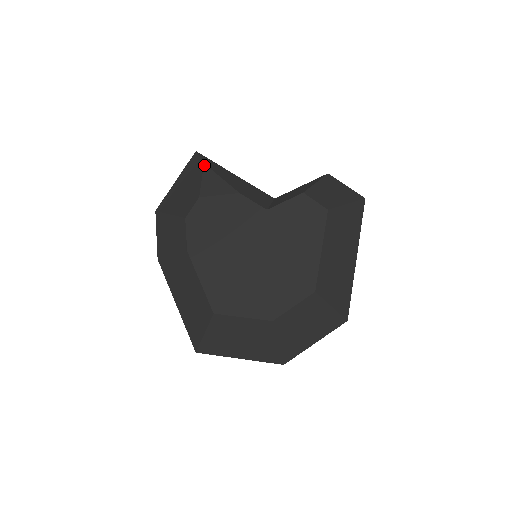
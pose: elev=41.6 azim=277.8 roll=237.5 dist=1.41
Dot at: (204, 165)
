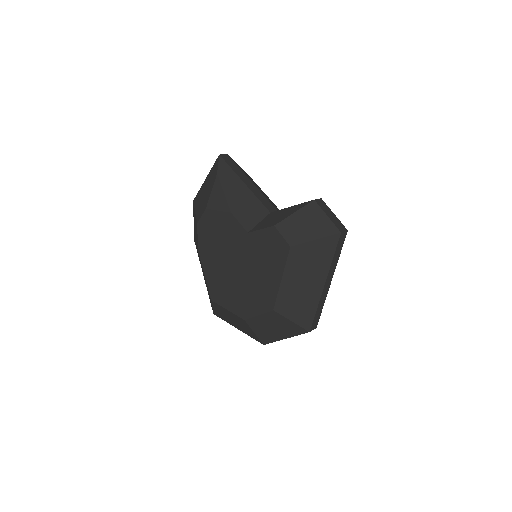
Dot at: (216, 176)
